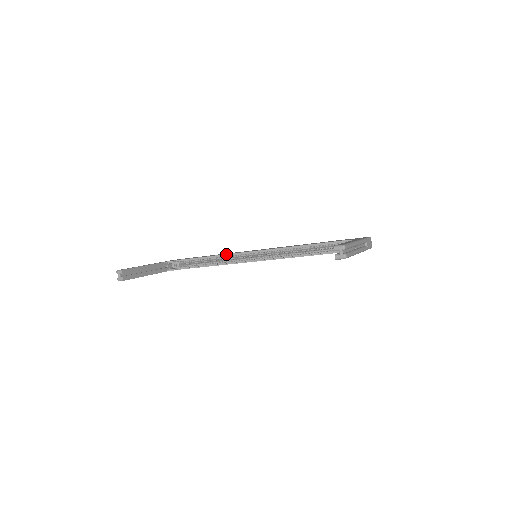
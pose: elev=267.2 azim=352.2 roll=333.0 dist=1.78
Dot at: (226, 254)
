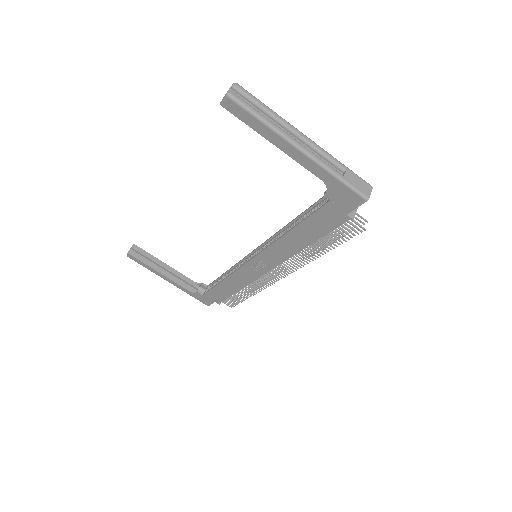
Dot at: occluded
